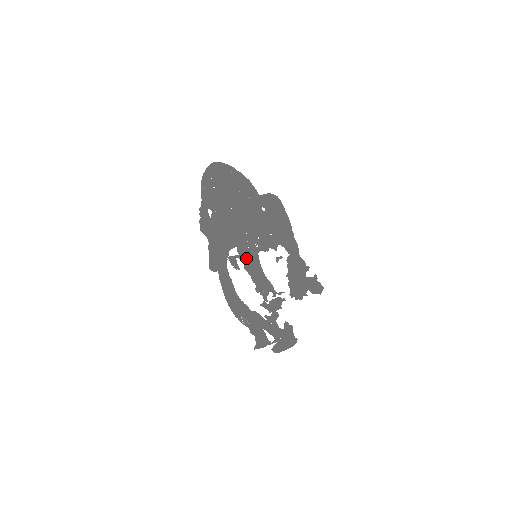
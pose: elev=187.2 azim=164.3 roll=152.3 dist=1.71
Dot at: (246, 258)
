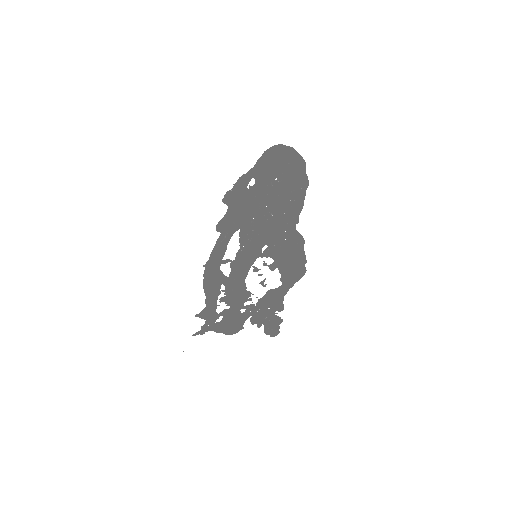
Dot at: occluded
